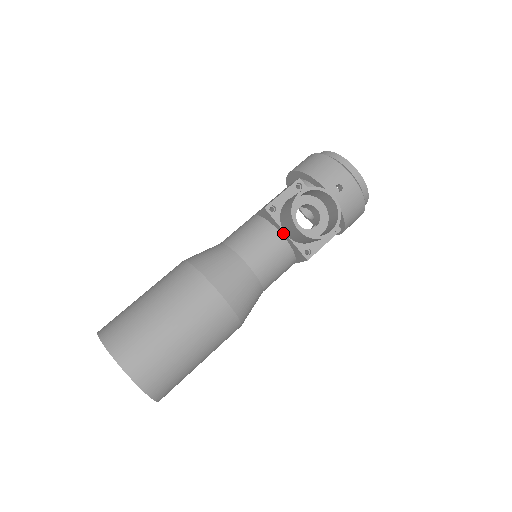
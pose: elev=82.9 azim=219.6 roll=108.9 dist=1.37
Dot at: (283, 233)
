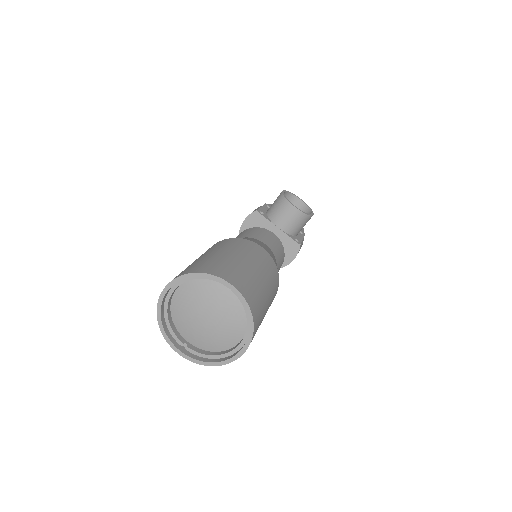
Dot at: (275, 229)
